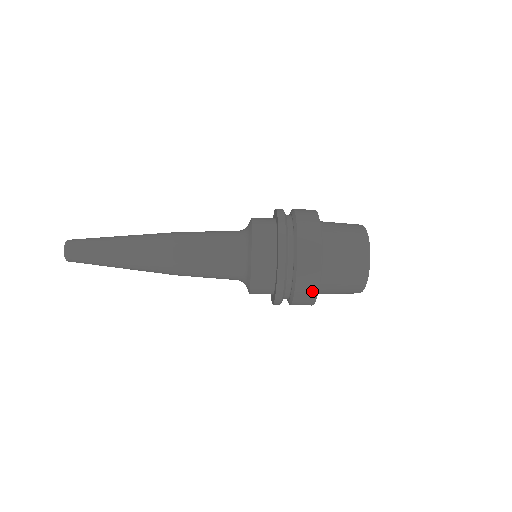
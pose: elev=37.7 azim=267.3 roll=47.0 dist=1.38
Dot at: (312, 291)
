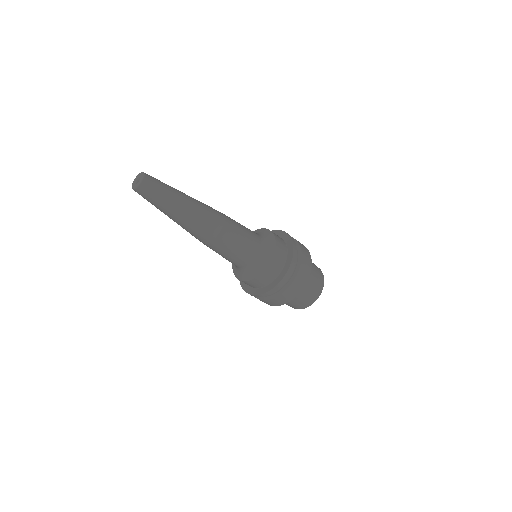
Dot at: (270, 304)
